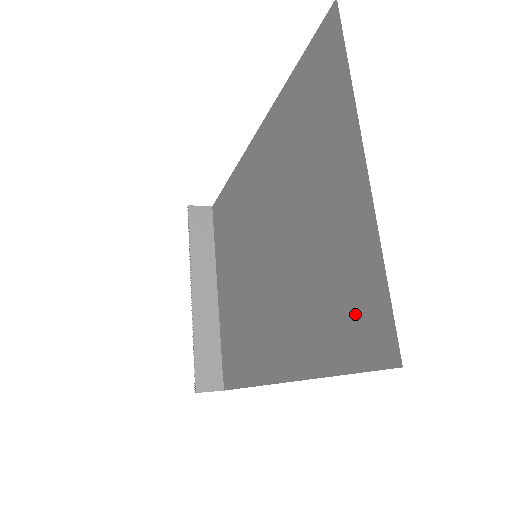
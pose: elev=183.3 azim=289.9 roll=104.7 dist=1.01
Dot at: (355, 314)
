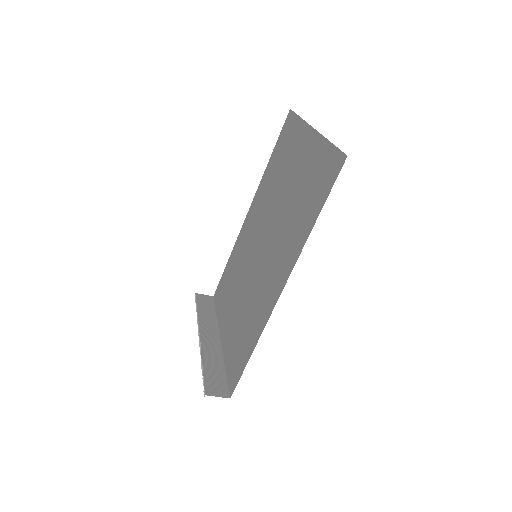
Dot at: (322, 177)
